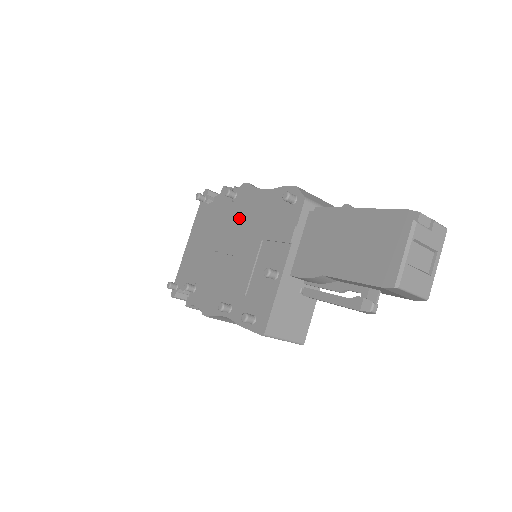
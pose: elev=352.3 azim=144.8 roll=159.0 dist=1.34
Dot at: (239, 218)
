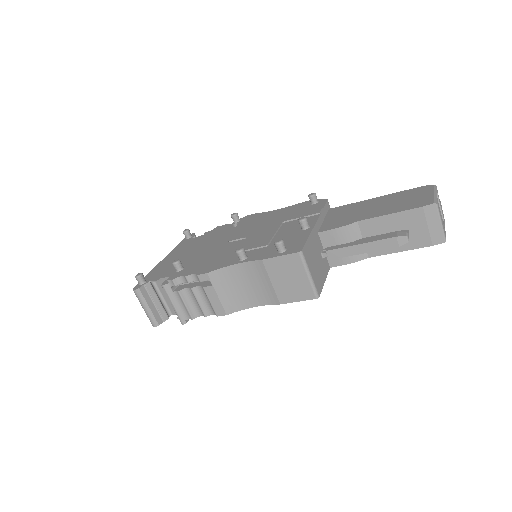
Dot at: (247, 225)
